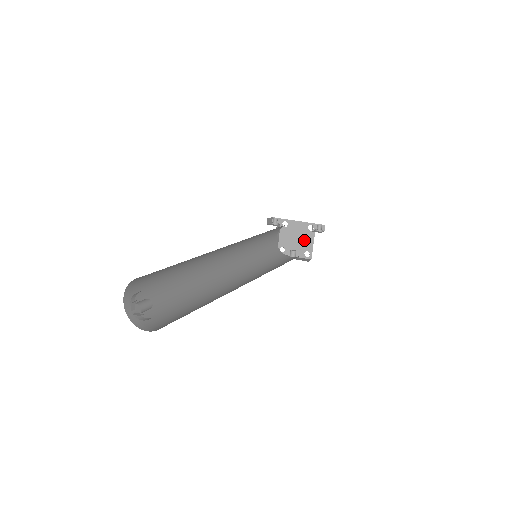
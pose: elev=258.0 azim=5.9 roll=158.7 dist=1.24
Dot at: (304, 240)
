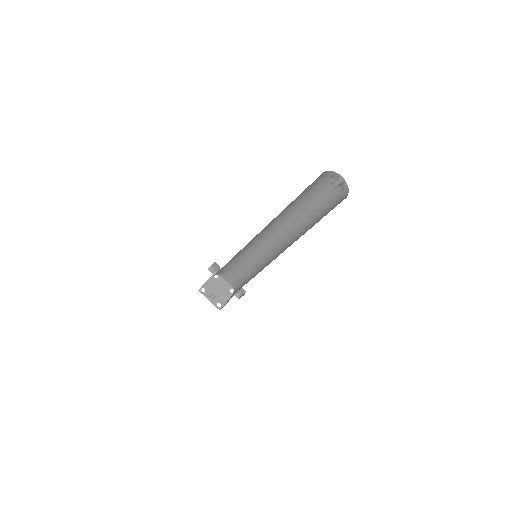
Dot at: (223, 295)
